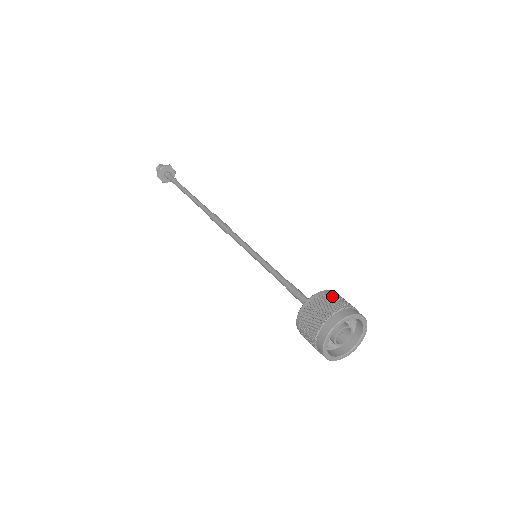
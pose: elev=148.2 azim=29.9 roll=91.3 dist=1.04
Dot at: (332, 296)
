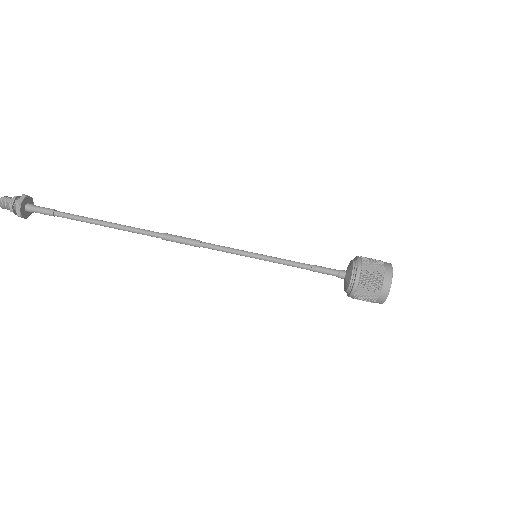
Dot at: (368, 263)
